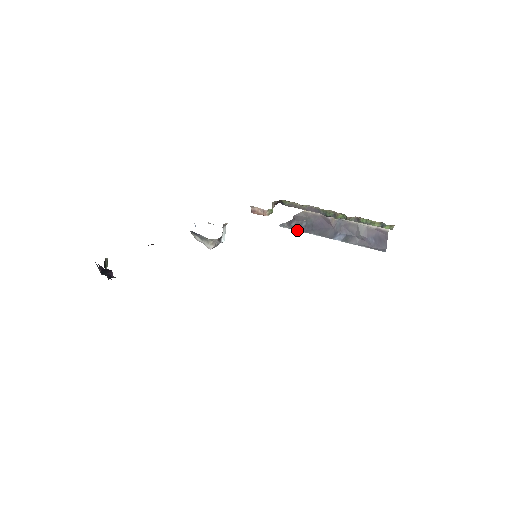
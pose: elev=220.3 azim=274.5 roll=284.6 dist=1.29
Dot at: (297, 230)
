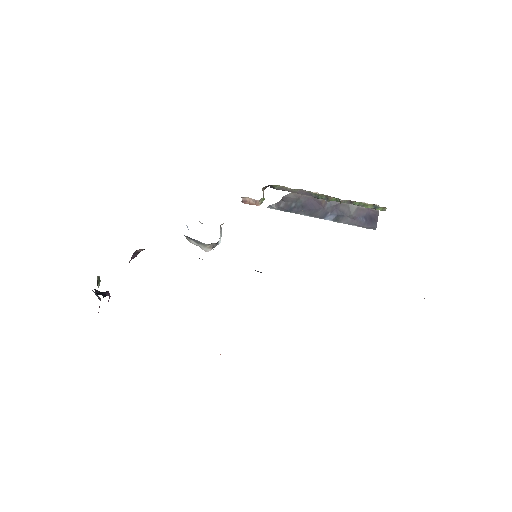
Dot at: (286, 211)
